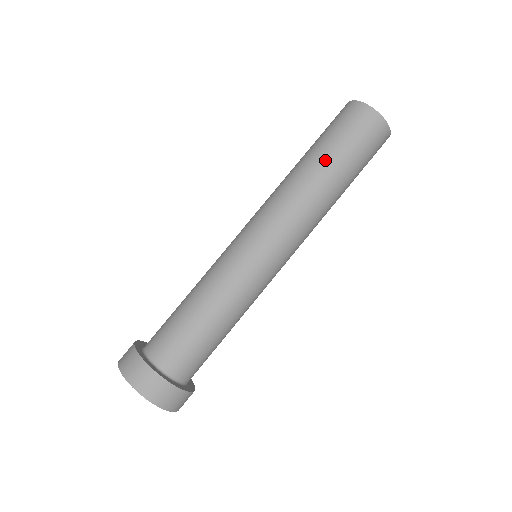
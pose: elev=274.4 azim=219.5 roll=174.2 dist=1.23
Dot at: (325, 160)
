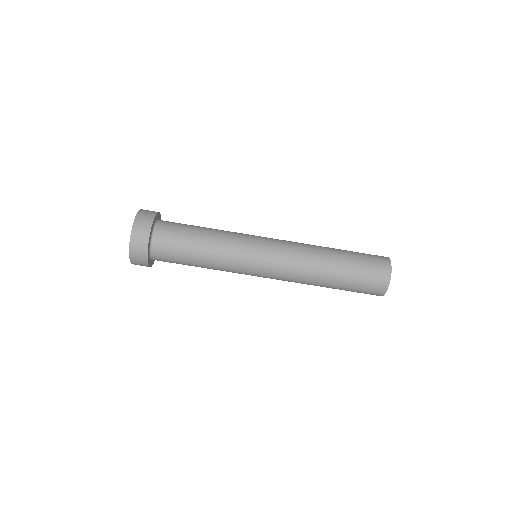
Dot at: (341, 257)
